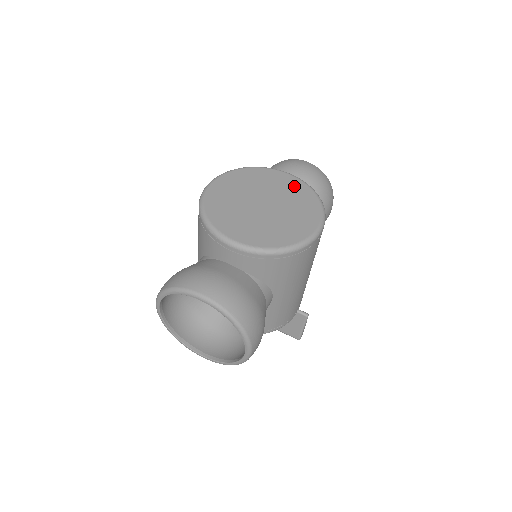
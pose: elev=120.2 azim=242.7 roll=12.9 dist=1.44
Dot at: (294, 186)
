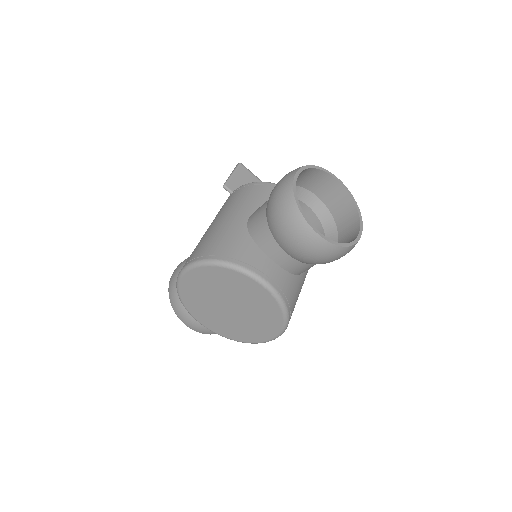
Dot at: (264, 301)
